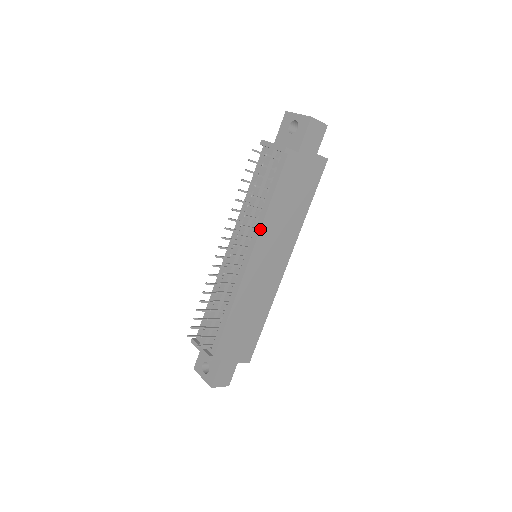
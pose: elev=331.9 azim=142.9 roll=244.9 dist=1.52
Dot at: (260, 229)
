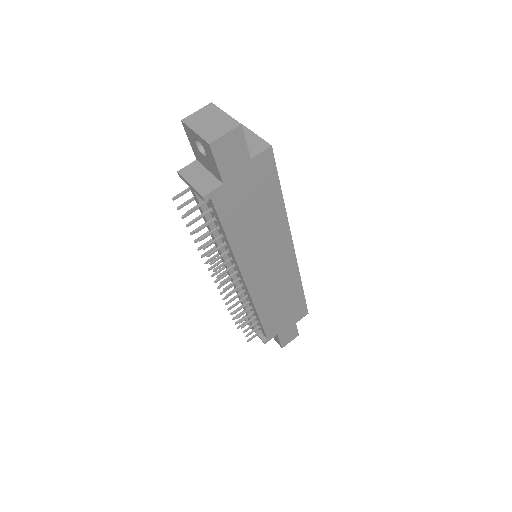
Dot at: (236, 262)
